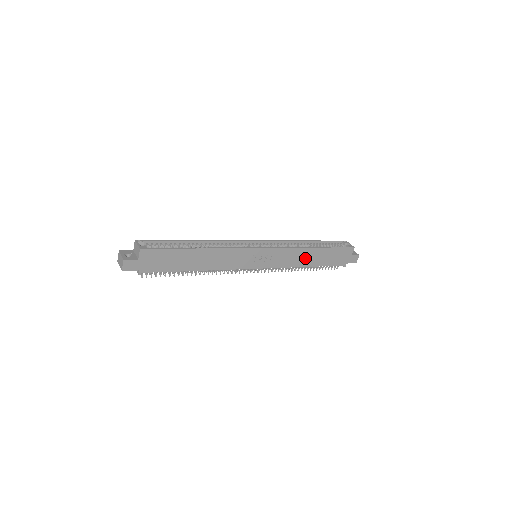
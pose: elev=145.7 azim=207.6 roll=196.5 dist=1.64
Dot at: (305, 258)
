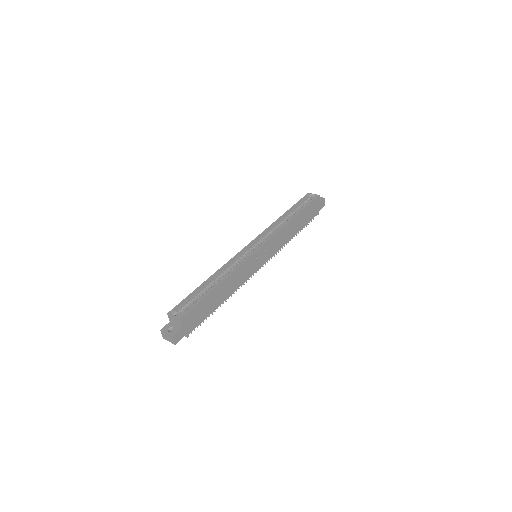
Dot at: (291, 231)
